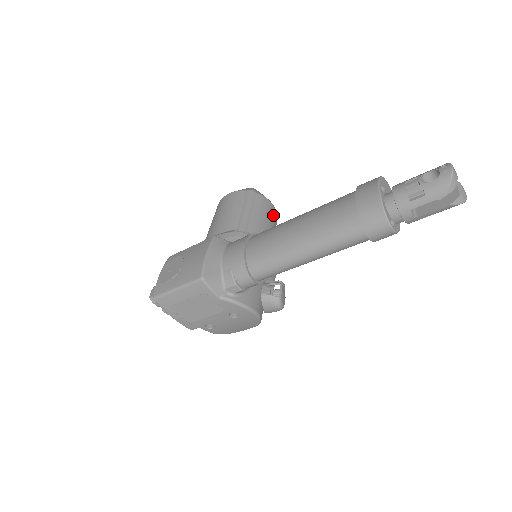
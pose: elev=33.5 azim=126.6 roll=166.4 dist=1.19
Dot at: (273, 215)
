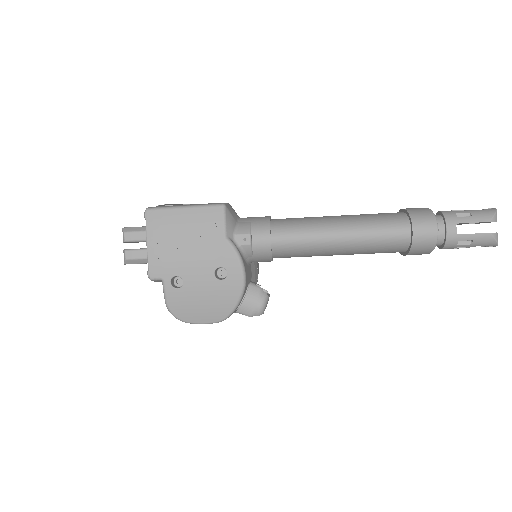
Dot at: (258, 272)
